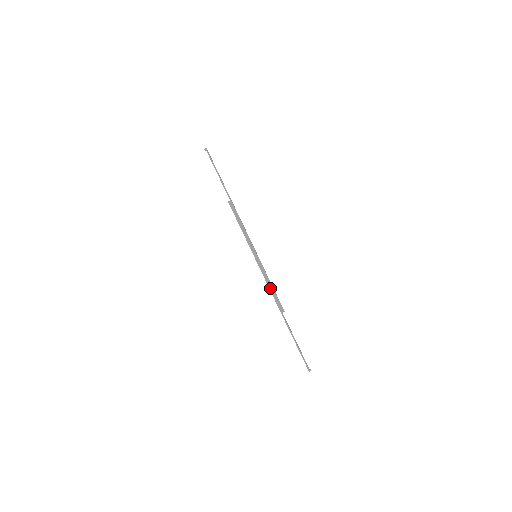
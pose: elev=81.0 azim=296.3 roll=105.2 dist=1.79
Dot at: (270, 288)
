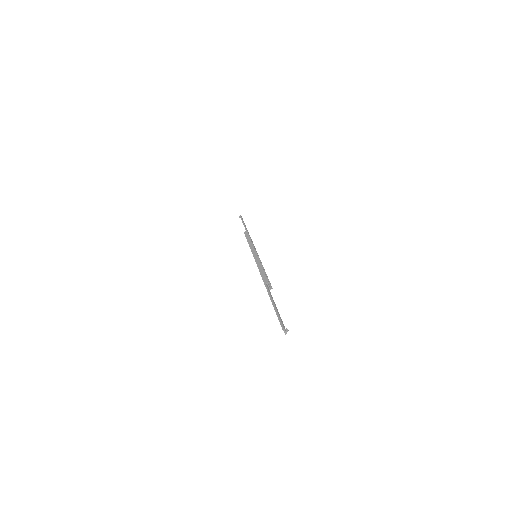
Dot at: (260, 269)
